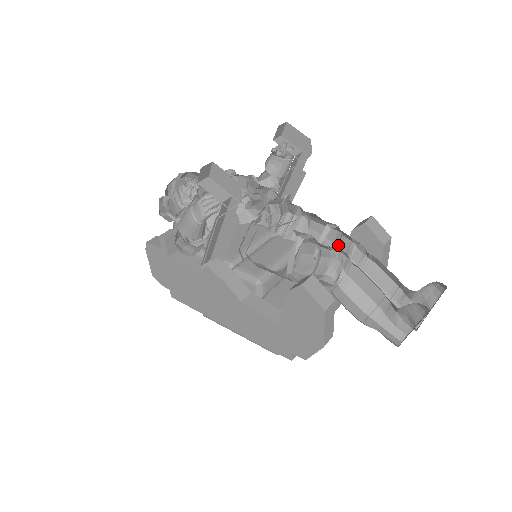
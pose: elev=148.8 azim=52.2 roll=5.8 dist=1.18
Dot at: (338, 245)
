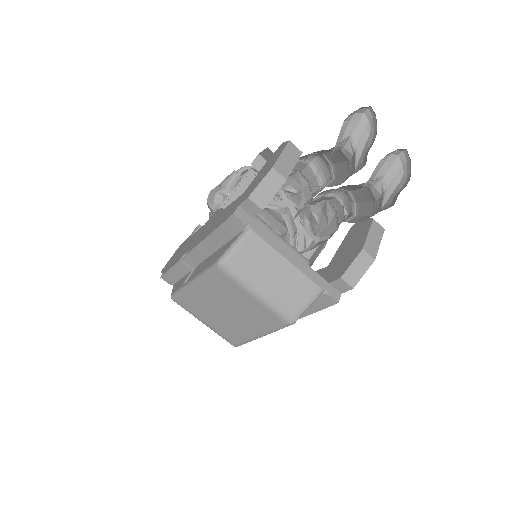
Dot at: occluded
